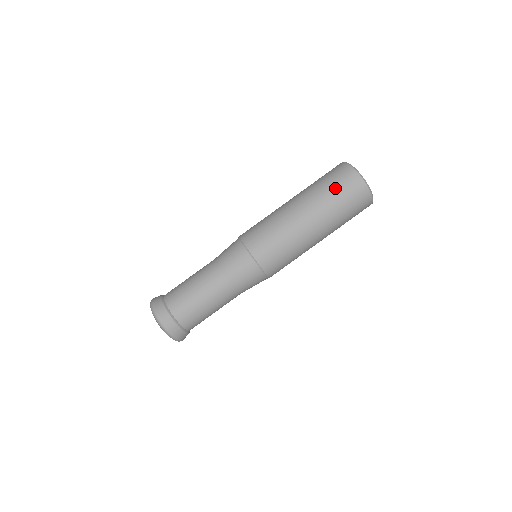
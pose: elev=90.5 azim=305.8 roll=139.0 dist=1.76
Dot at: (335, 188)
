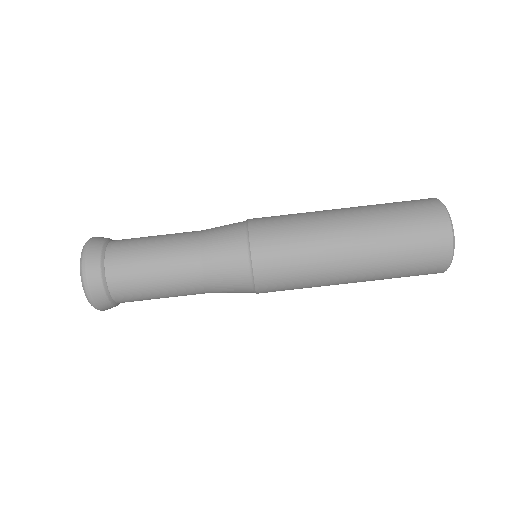
Dot at: (400, 204)
